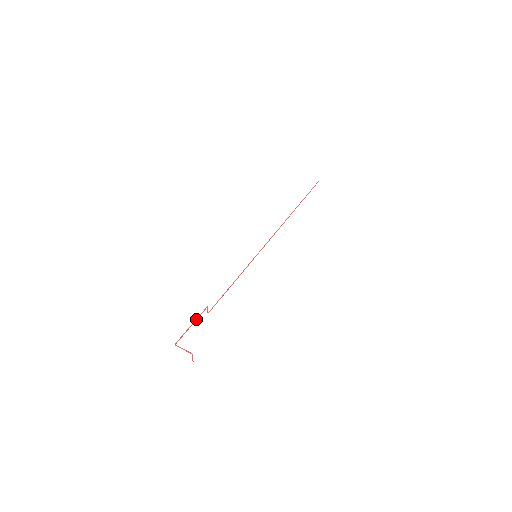
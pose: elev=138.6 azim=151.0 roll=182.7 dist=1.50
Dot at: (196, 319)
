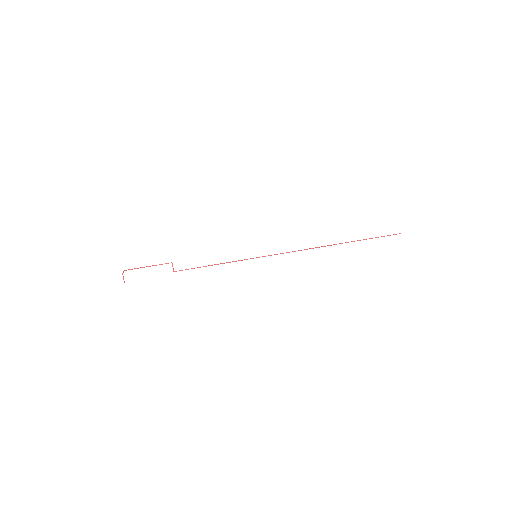
Dot at: (155, 265)
